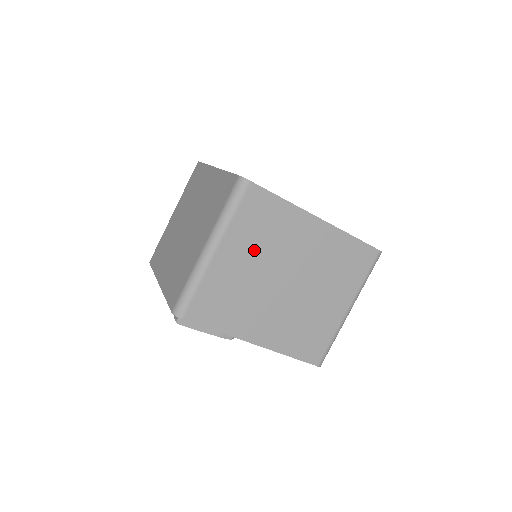
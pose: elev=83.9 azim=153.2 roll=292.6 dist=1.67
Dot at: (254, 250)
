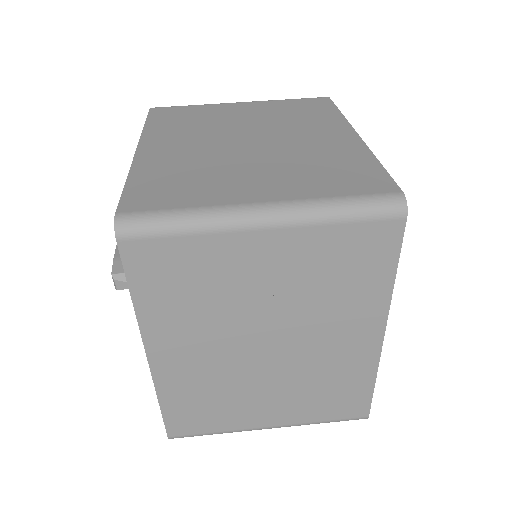
Dot at: (265, 115)
